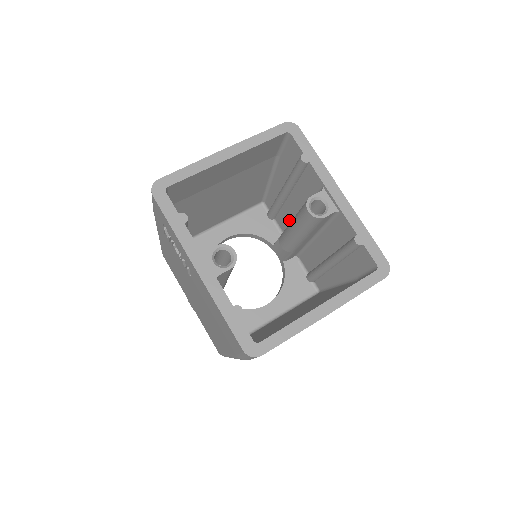
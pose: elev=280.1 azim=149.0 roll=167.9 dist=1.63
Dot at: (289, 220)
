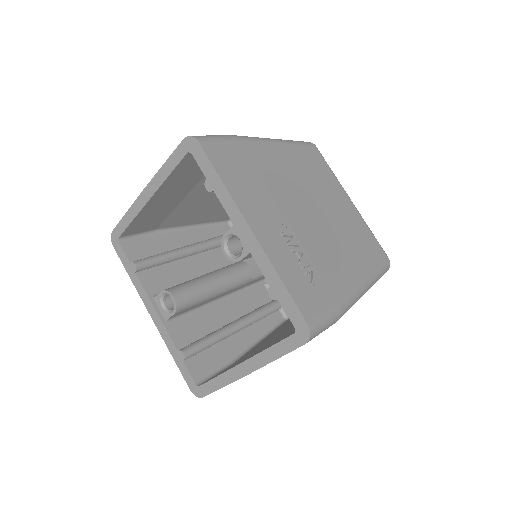
Dot at: occluded
